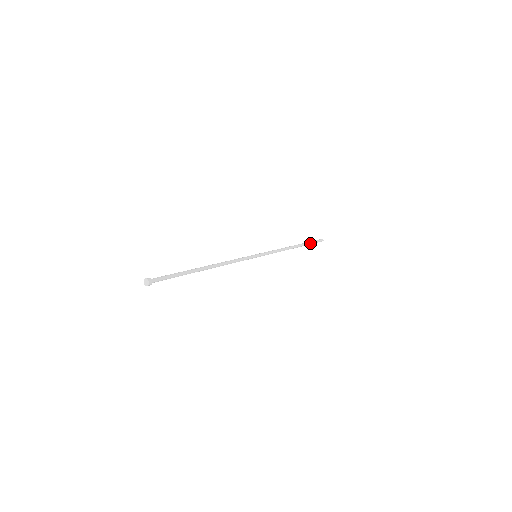
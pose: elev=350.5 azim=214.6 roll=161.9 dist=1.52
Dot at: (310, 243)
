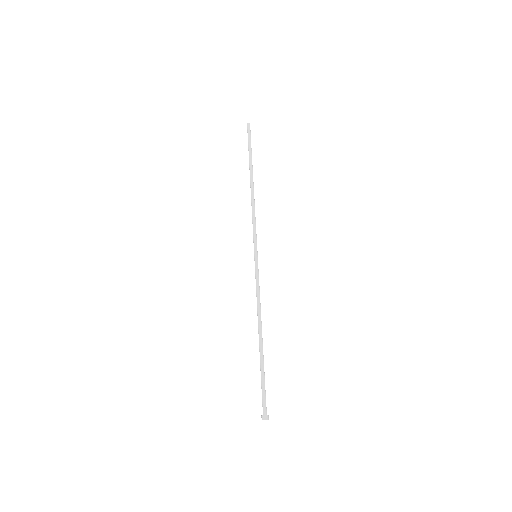
Dot at: (251, 153)
